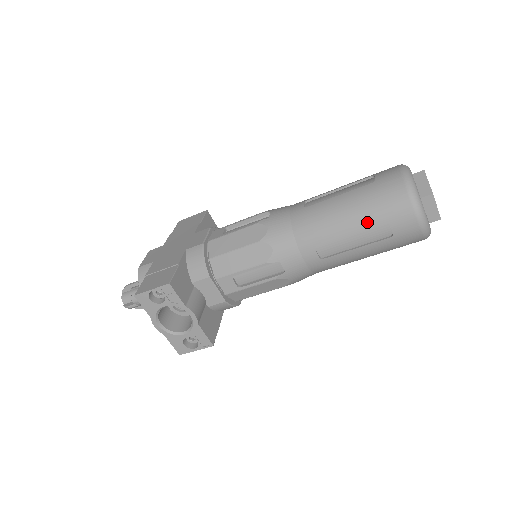
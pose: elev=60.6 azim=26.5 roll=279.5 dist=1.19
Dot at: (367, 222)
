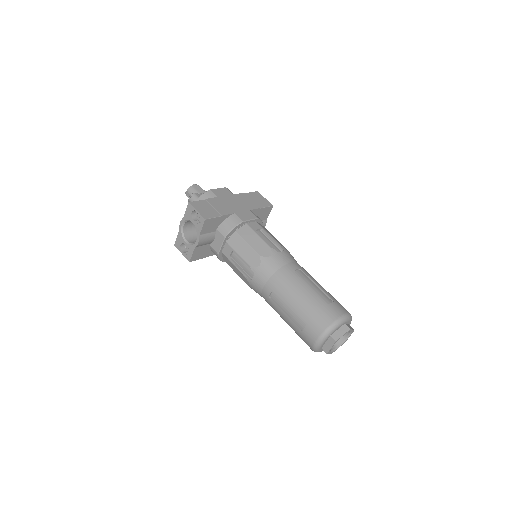
Dot at: (301, 312)
